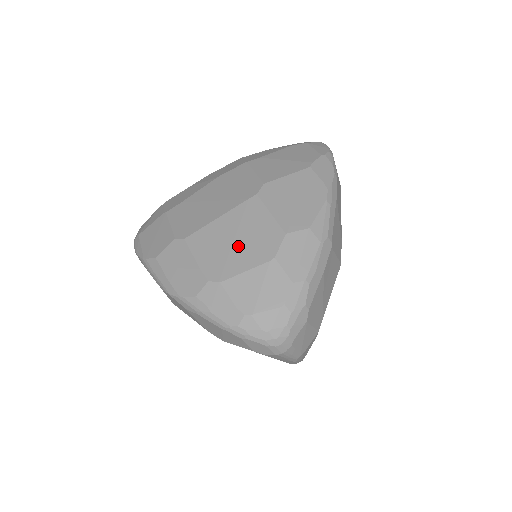
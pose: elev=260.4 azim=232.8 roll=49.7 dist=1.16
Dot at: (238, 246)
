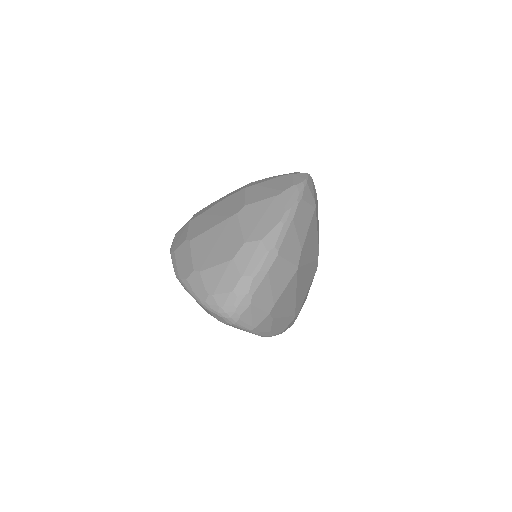
Dot at: (216, 248)
